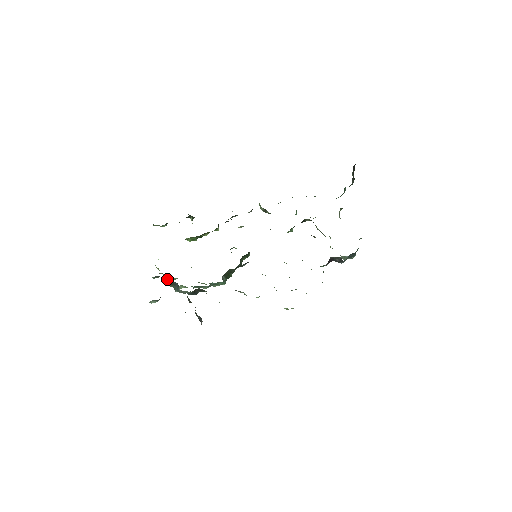
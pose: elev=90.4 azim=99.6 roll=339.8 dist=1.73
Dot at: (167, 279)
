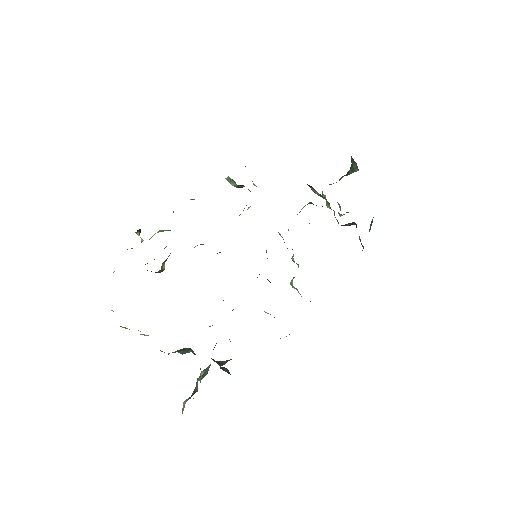
Dot at: occluded
